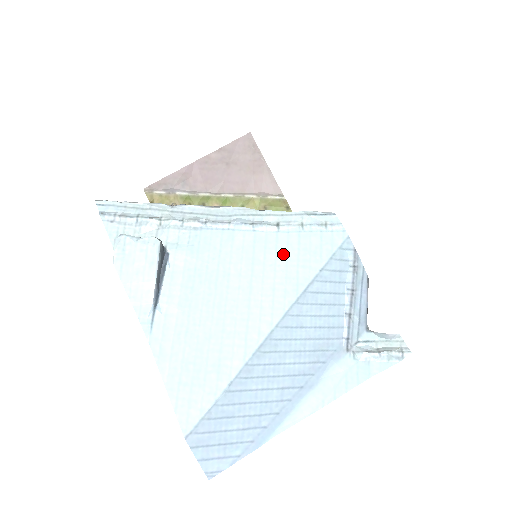
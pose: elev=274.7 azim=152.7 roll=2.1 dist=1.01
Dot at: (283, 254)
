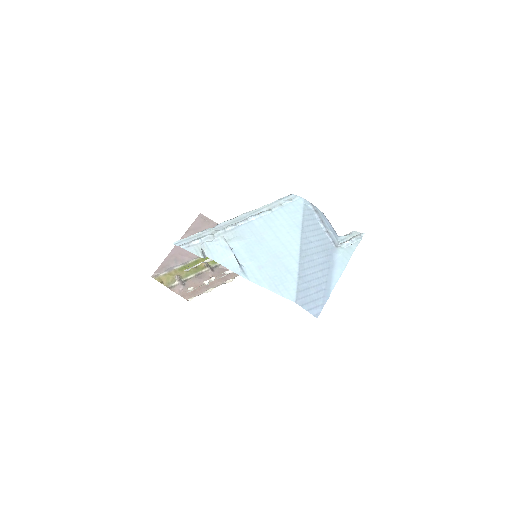
Dot at: (282, 219)
